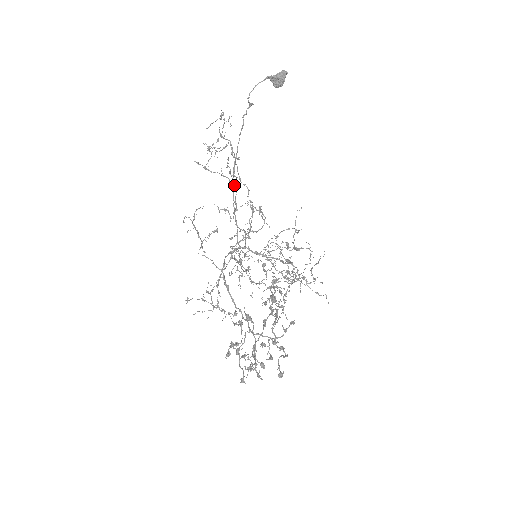
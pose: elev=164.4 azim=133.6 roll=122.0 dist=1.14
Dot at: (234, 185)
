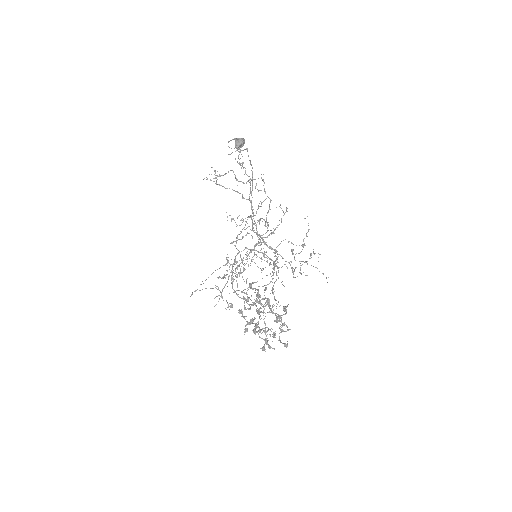
Dot at: (249, 198)
